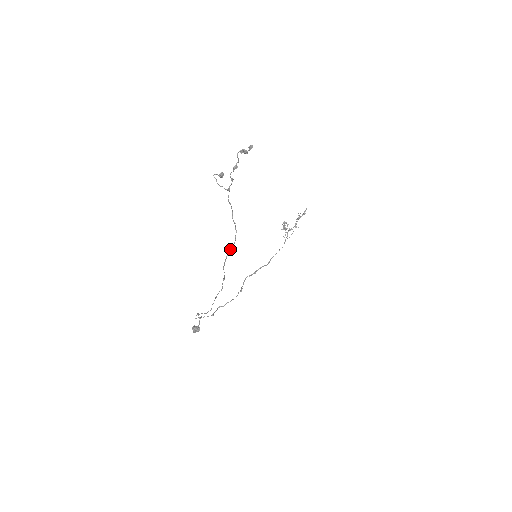
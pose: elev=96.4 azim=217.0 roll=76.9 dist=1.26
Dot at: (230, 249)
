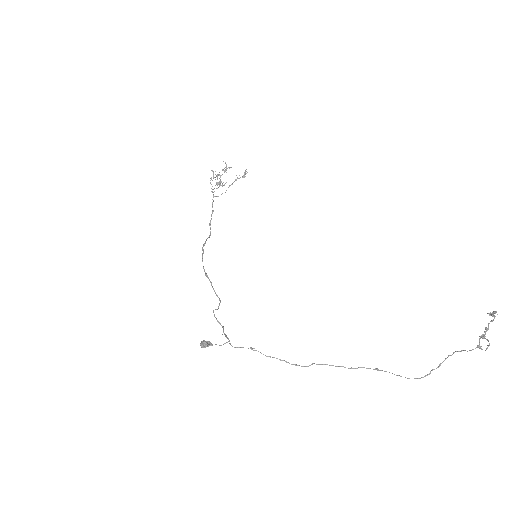
Dot at: occluded
